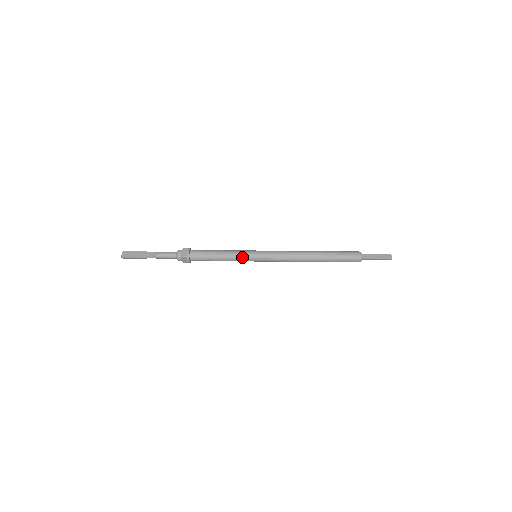
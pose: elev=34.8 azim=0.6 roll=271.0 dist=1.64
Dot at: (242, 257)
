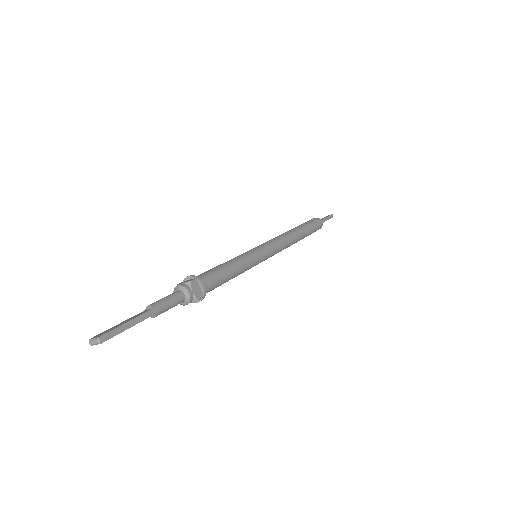
Dot at: (248, 255)
